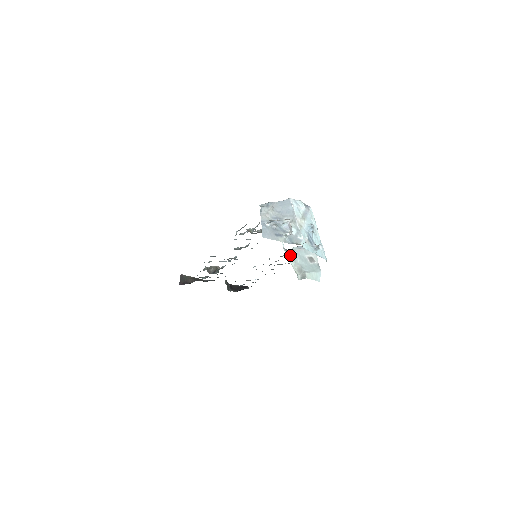
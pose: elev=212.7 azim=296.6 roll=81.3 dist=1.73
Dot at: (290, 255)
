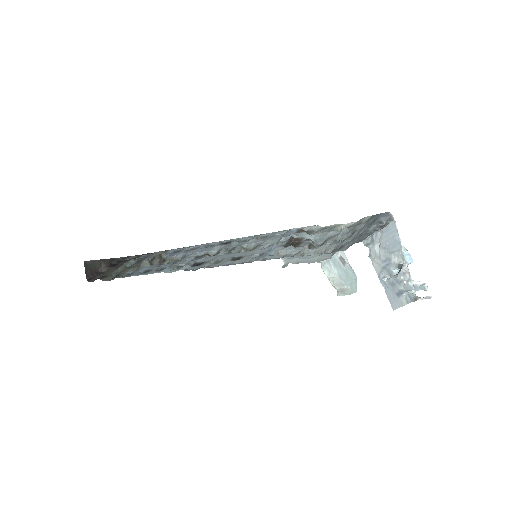
Dot at: (321, 261)
